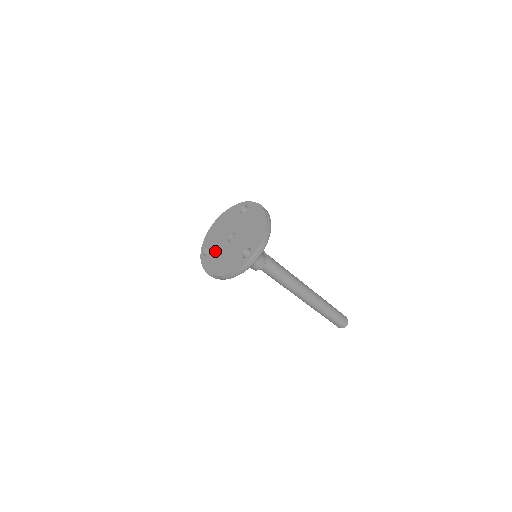
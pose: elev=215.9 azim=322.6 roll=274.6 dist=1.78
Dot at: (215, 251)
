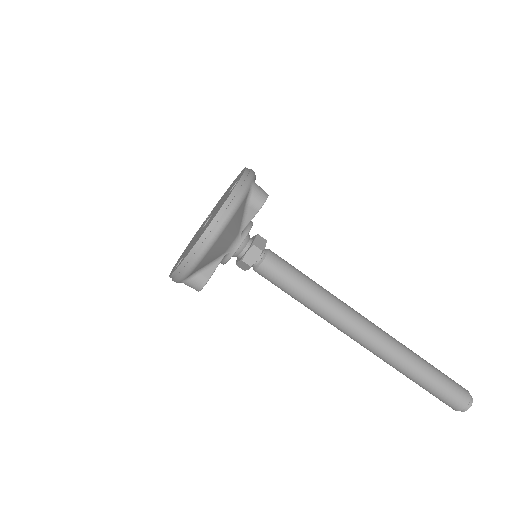
Dot at: (190, 246)
